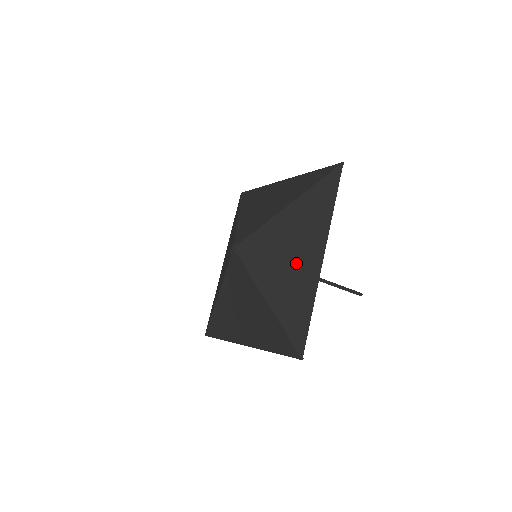
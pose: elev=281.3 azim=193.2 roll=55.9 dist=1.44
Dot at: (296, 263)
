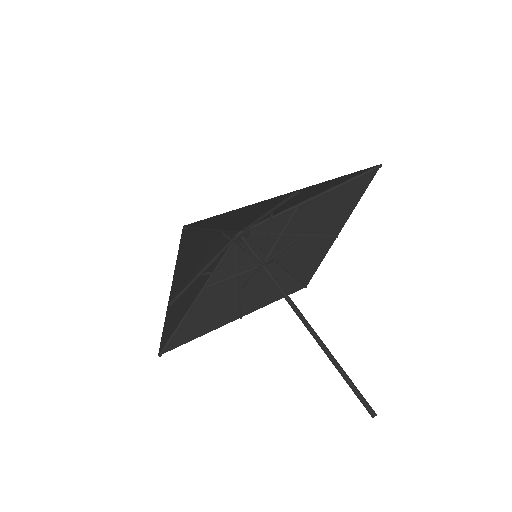
Dot at: (270, 205)
